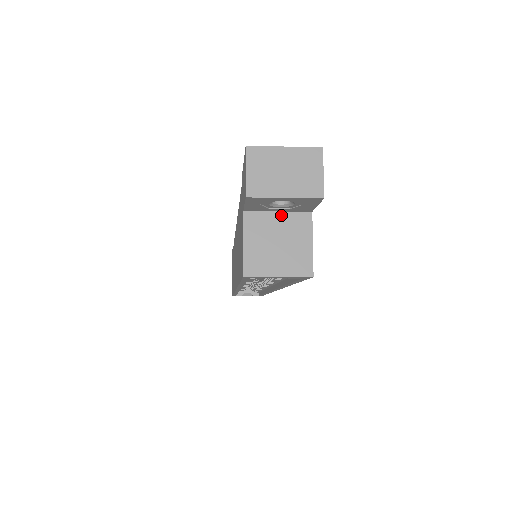
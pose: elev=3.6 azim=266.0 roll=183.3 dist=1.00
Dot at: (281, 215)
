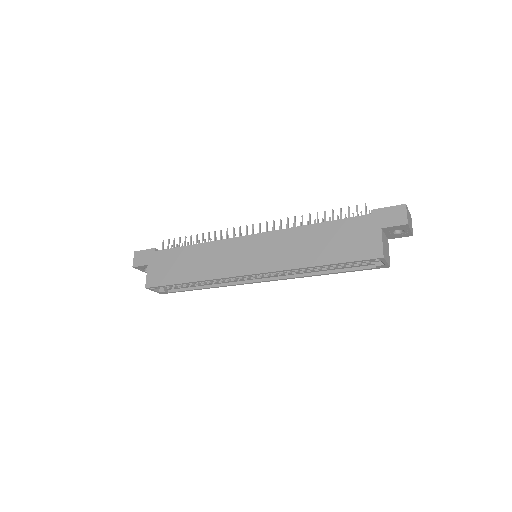
Dot at: (385, 236)
